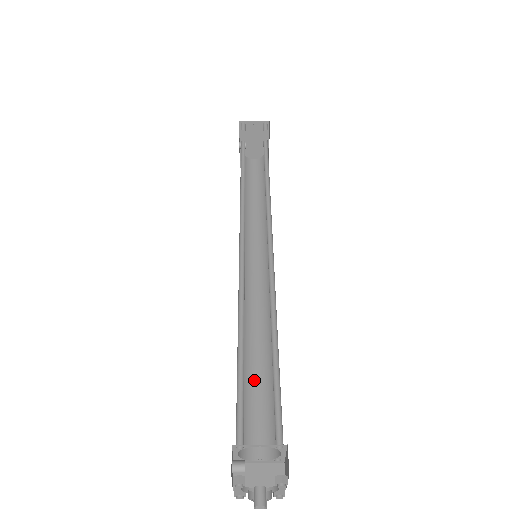
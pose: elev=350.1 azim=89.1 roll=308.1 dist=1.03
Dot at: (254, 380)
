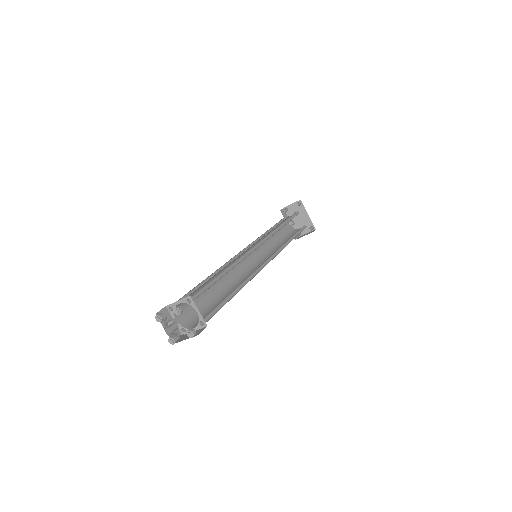
Dot at: (219, 303)
